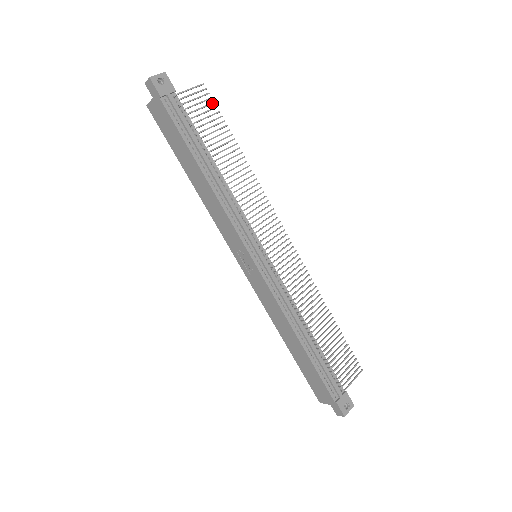
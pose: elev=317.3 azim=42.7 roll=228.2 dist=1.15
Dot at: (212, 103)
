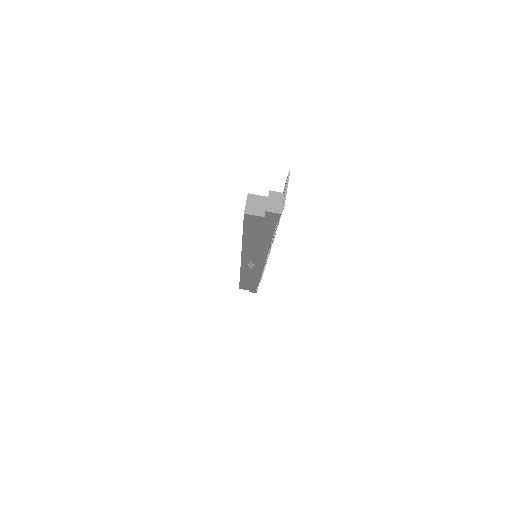
Dot at: occluded
